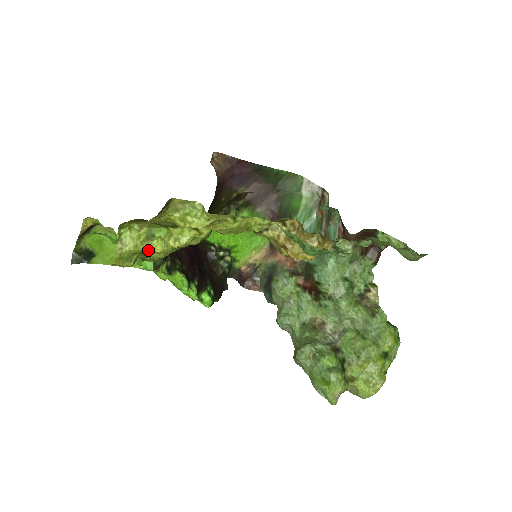
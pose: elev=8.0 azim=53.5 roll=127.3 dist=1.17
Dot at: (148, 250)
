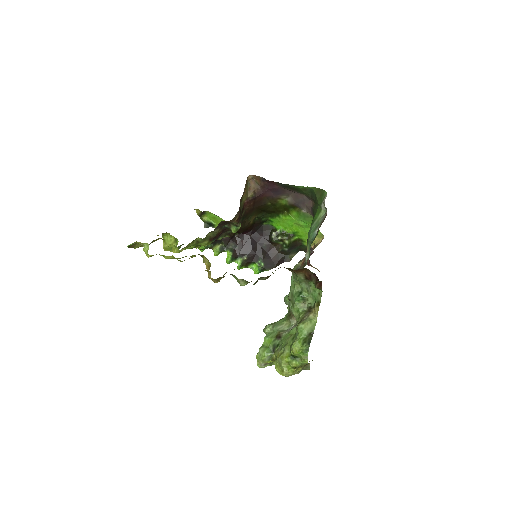
Dot at: occluded
